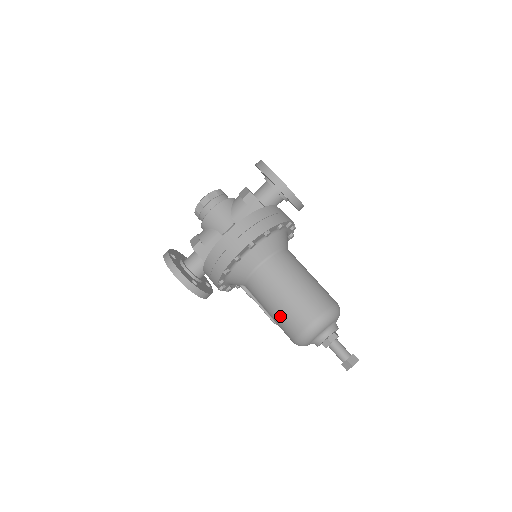
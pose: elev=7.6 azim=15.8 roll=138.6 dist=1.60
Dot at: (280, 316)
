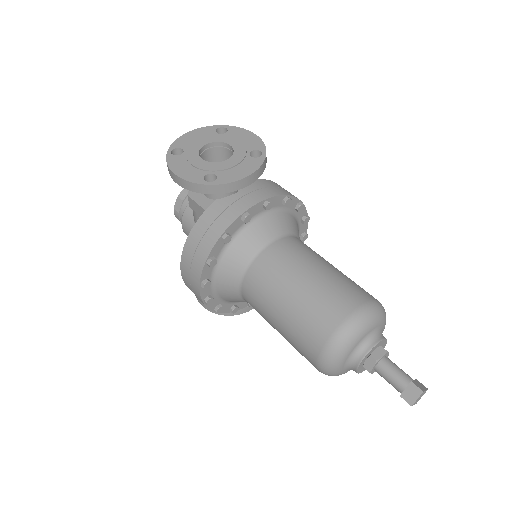
Dot at: occluded
